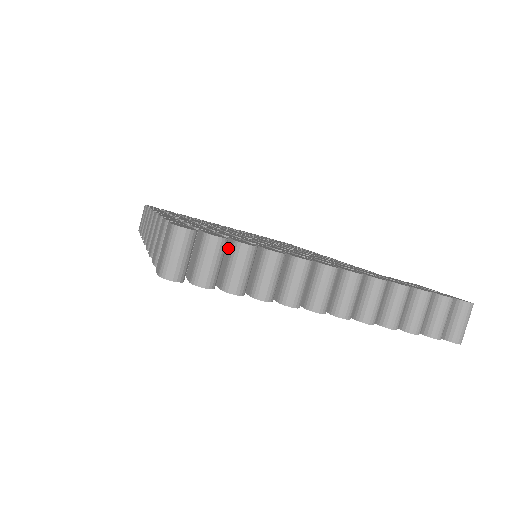
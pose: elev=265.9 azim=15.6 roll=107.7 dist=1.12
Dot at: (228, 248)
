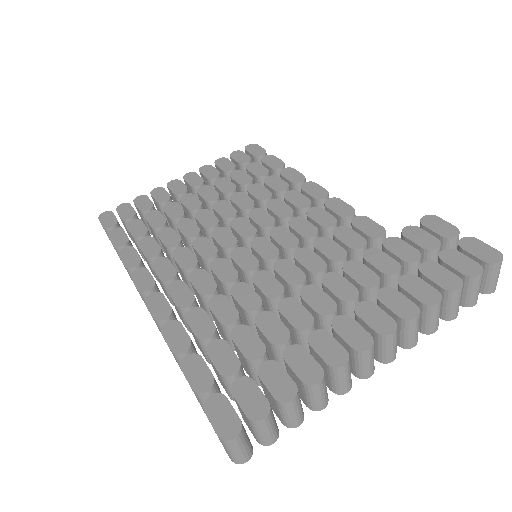
Dot at: (269, 396)
